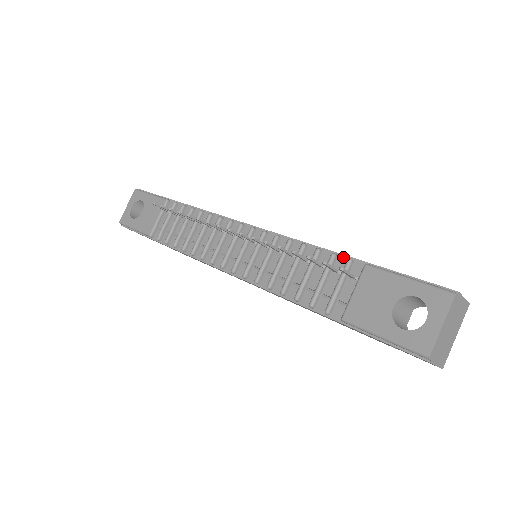
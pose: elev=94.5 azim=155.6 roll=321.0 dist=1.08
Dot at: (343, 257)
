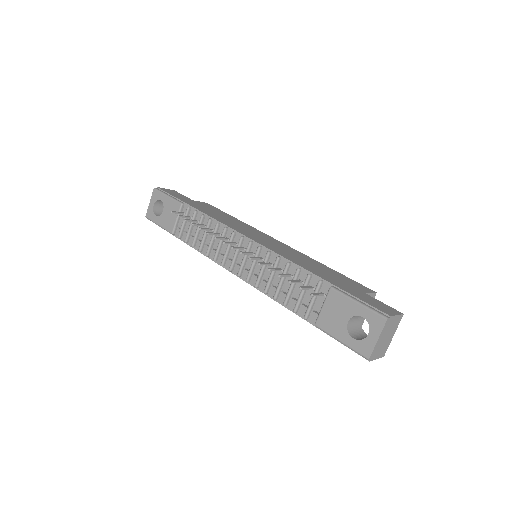
Dot at: (316, 277)
